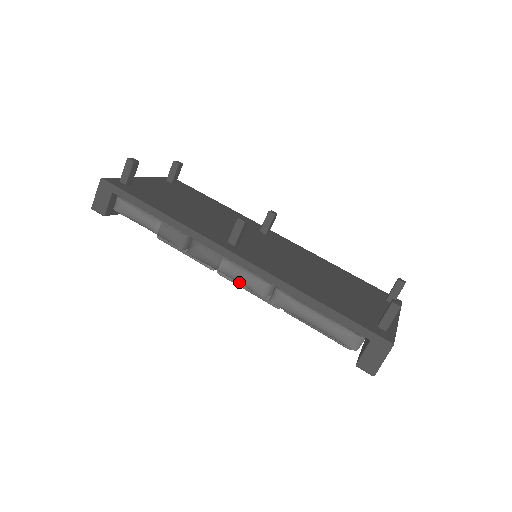
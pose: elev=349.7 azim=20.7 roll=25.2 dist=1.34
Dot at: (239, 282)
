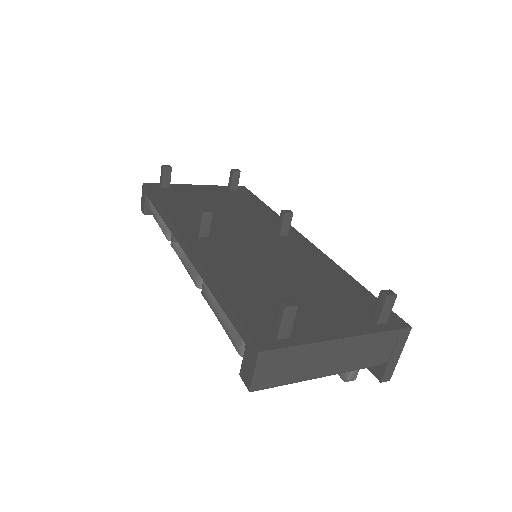
Dot at: (187, 271)
